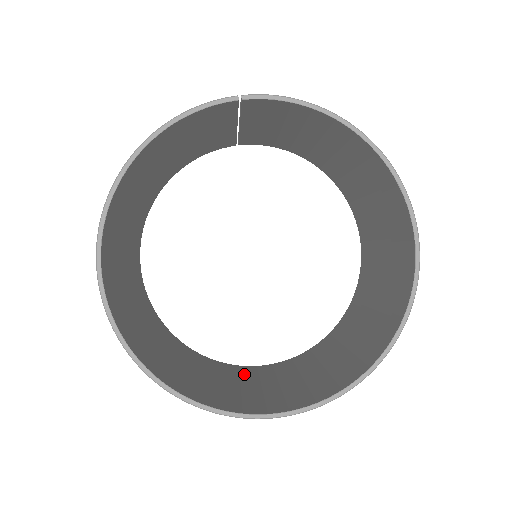
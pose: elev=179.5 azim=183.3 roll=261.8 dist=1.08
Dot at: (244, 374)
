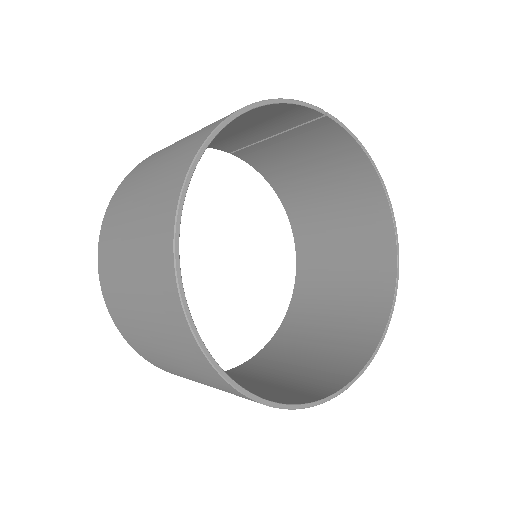
Dot at: occluded
